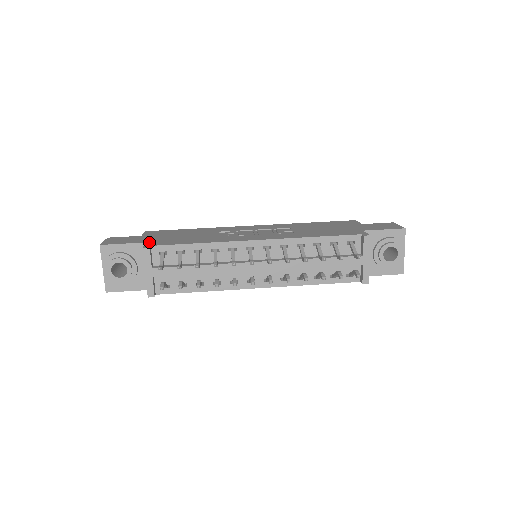
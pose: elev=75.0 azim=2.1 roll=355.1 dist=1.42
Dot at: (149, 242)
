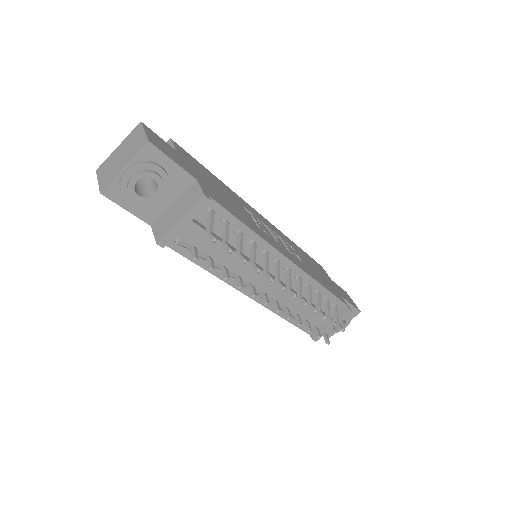
Dot at: (200, 182)
